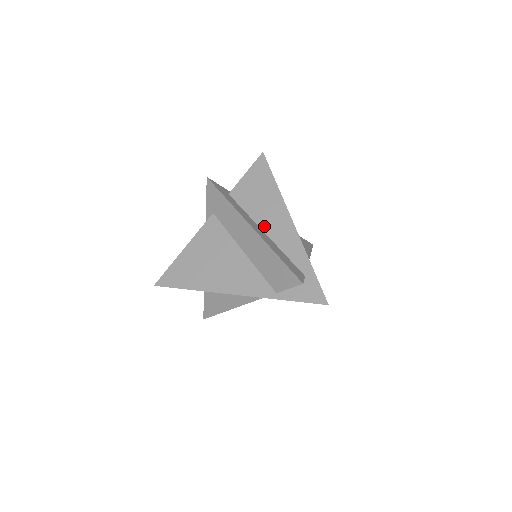
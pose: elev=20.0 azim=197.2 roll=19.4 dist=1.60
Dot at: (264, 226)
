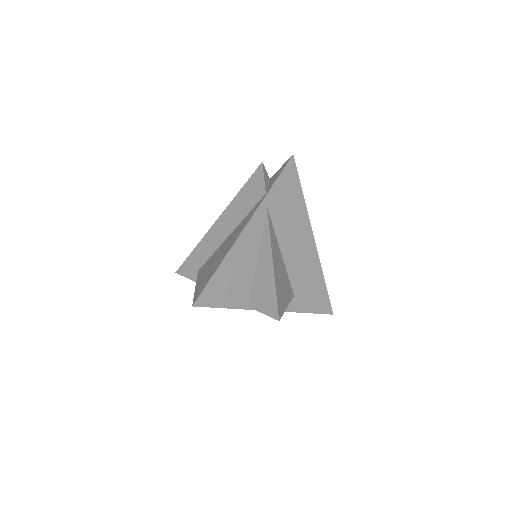
Dot at: occluded
